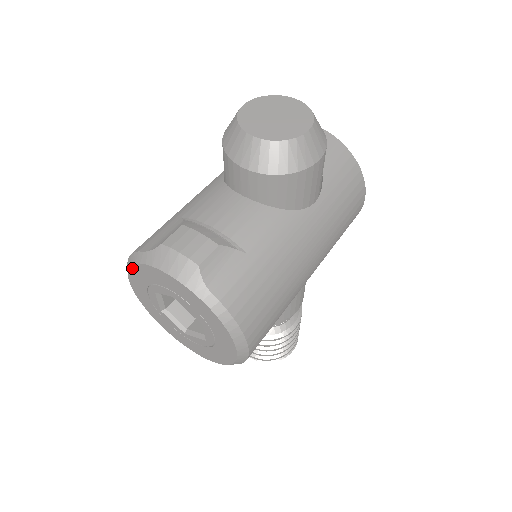
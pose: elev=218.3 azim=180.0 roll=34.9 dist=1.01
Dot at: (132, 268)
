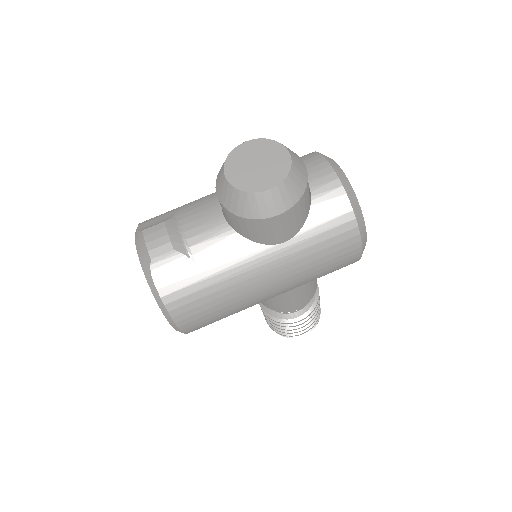
Dot at: occluded
